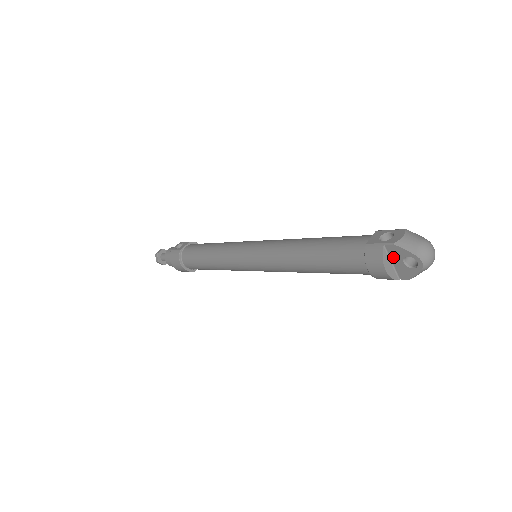
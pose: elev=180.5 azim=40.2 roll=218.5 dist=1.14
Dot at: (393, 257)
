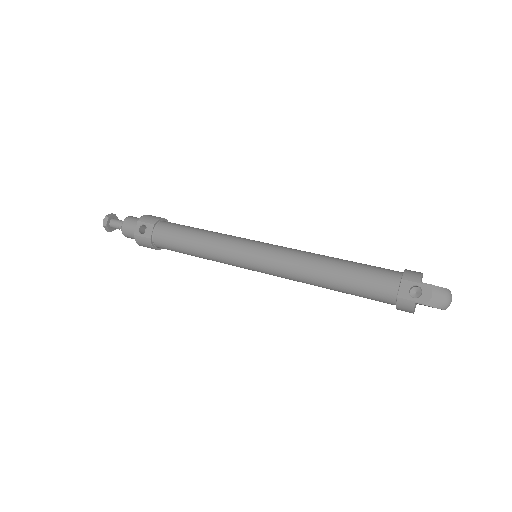
Dot at: (420, 304)
